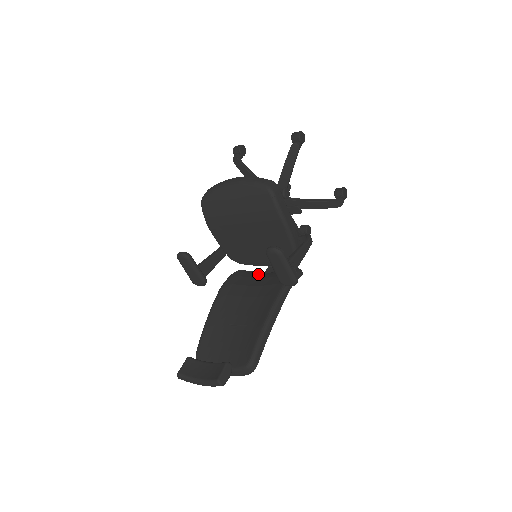
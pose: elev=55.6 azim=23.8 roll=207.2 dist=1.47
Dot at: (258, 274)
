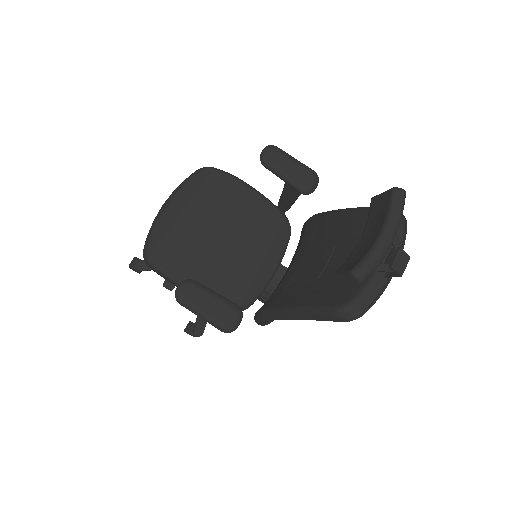
Dot at: occluded
